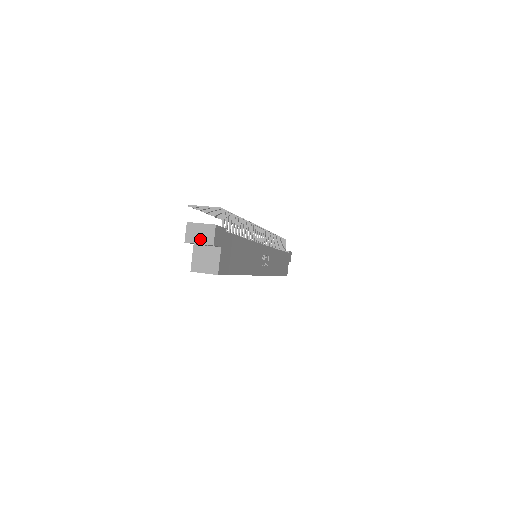
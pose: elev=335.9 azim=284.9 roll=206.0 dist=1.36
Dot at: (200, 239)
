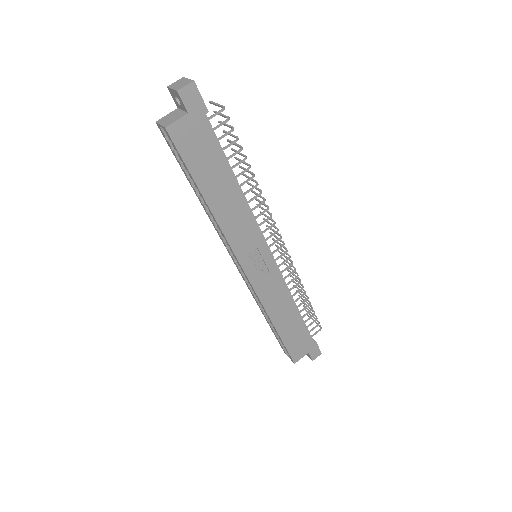
Dot at: (176, 86)
